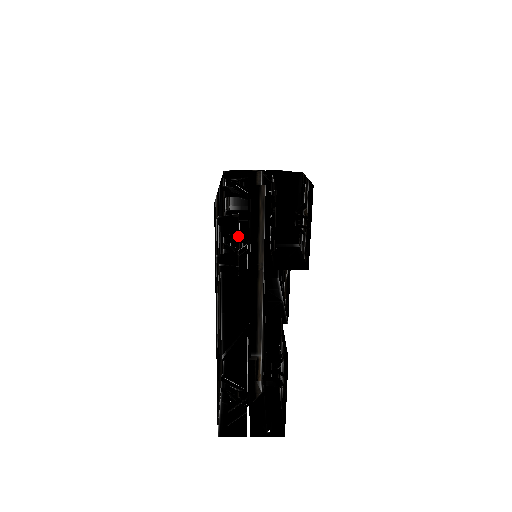
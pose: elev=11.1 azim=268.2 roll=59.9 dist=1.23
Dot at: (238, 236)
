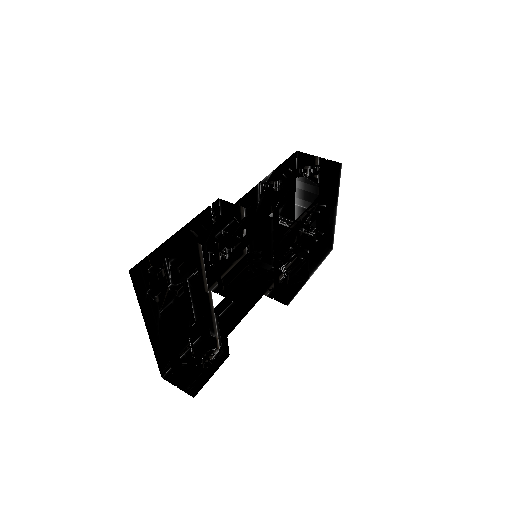
Dot at: occluded
